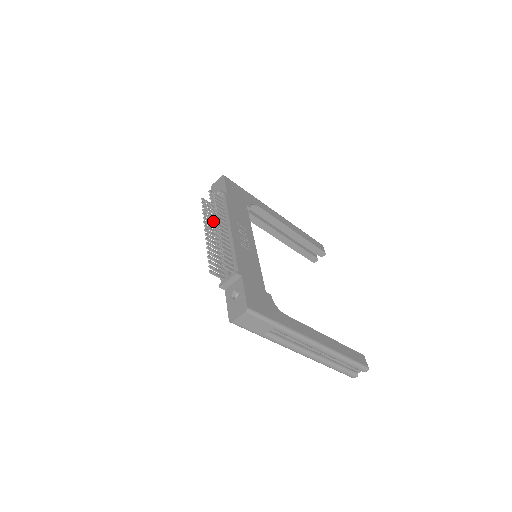
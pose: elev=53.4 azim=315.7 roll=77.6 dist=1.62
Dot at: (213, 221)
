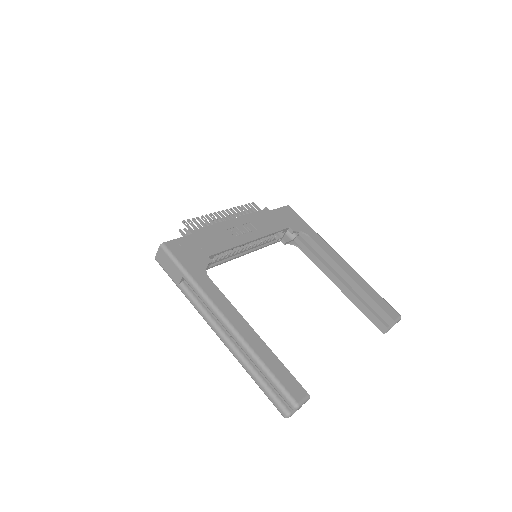
Dot at: (222, 210)
